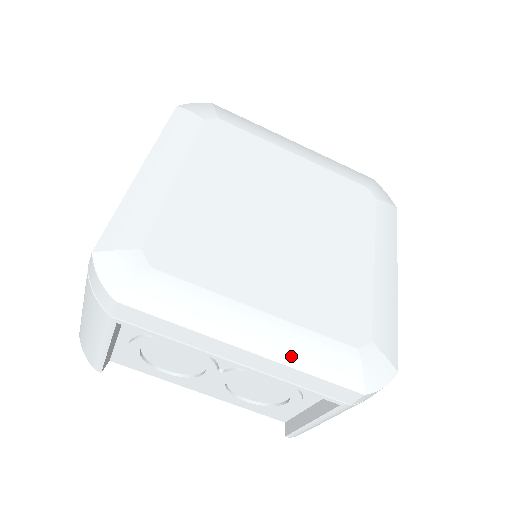
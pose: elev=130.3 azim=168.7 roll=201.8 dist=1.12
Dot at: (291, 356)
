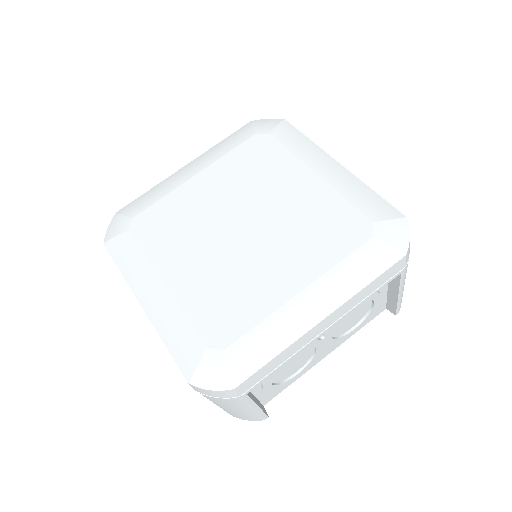
Dot at: (161, 324)
